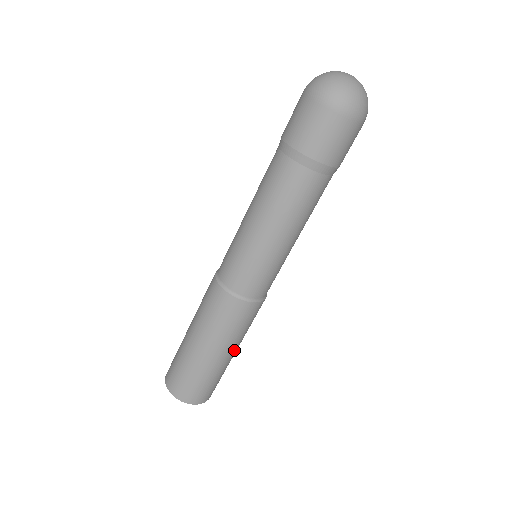
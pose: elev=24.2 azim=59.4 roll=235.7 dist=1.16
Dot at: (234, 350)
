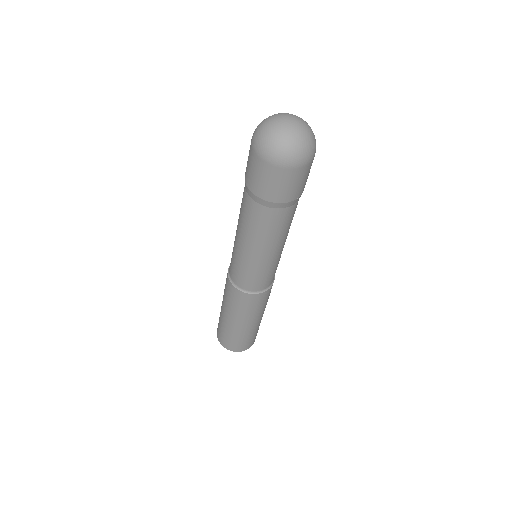
Dot at: (255, 321)
